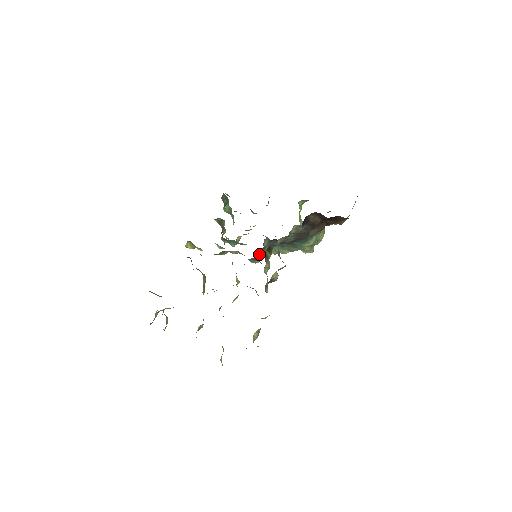
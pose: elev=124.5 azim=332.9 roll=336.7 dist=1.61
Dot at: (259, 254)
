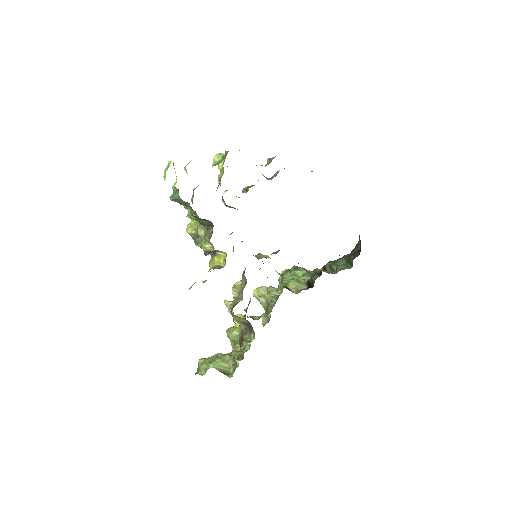
Dot at: occluded
